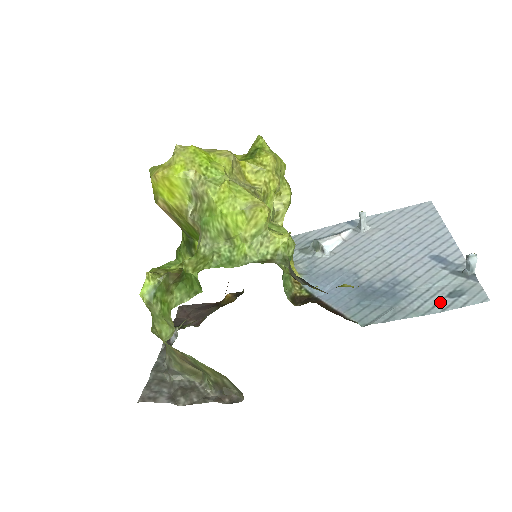
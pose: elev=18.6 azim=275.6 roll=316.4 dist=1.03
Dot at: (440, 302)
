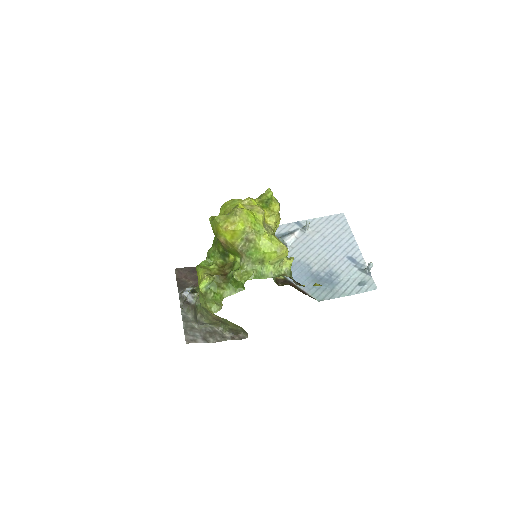
Dot at: (355, 288)
